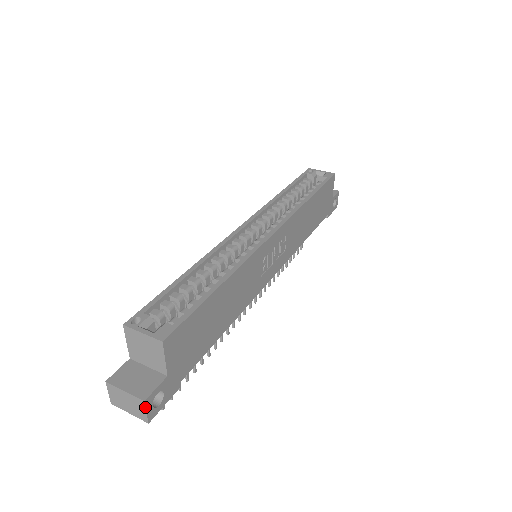
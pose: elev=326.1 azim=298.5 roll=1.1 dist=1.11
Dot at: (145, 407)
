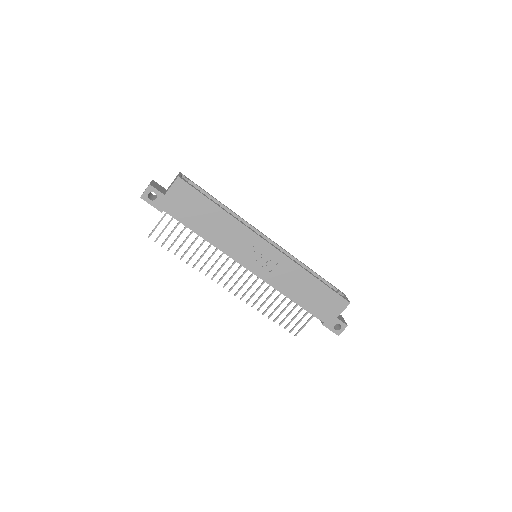
Dot at: (147, 188)
